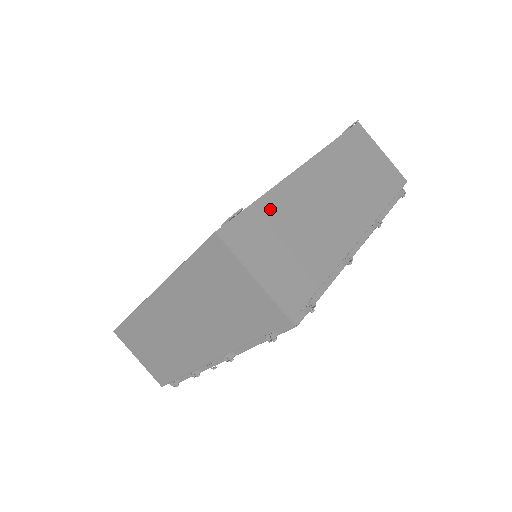
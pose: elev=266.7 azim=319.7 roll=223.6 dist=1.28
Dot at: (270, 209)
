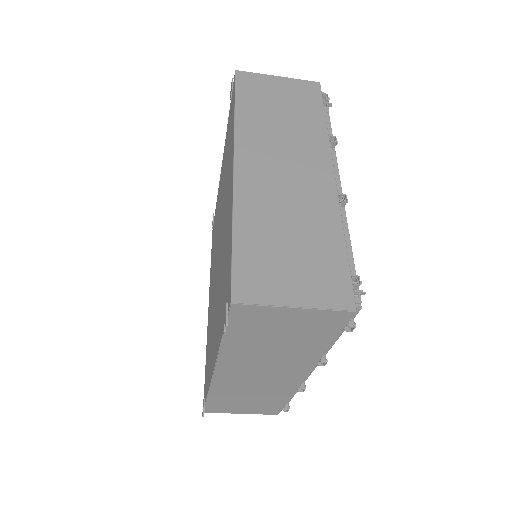
Dot at: (219, 397)
